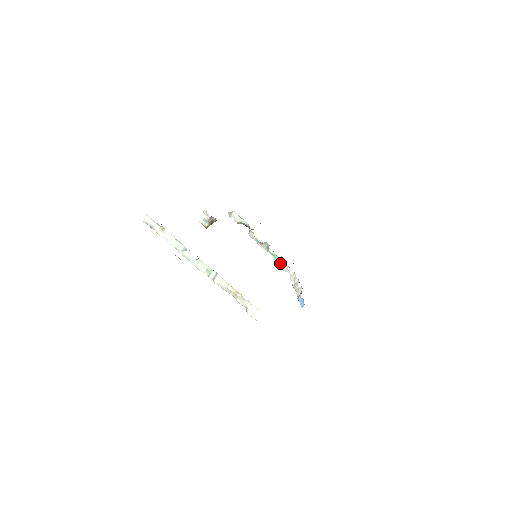
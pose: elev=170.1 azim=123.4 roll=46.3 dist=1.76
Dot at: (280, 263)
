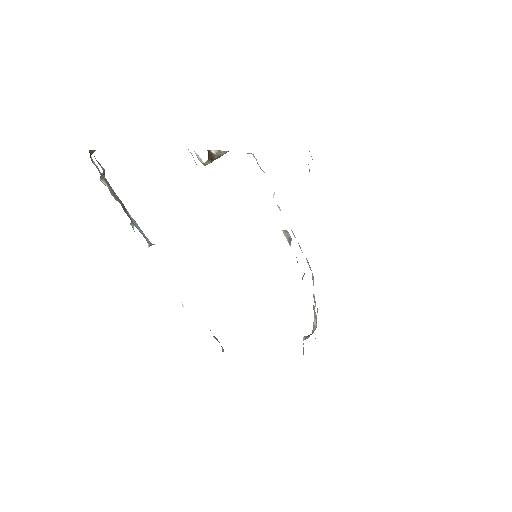
Dot at: (308, 264)
